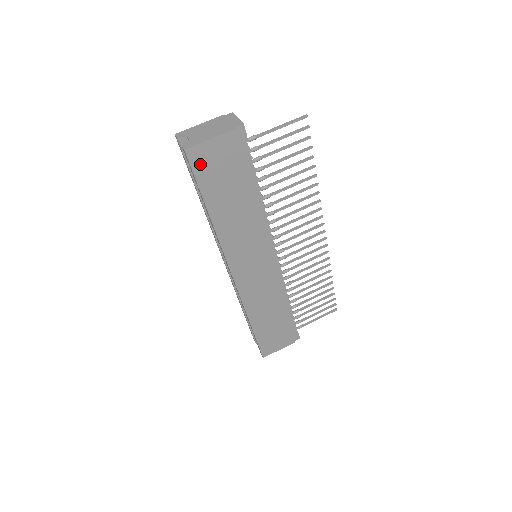
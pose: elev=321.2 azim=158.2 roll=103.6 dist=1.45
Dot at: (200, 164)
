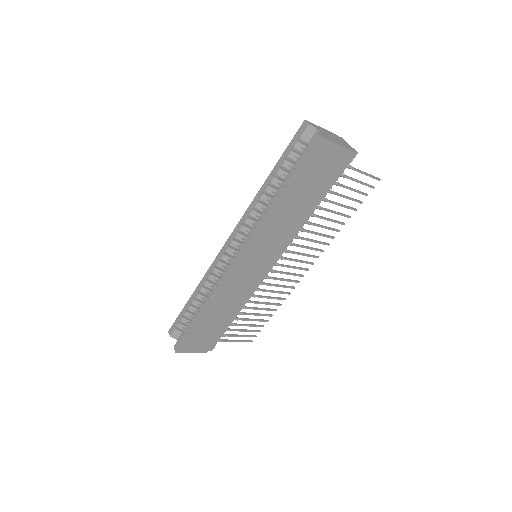
Dot at: (317, 156)
